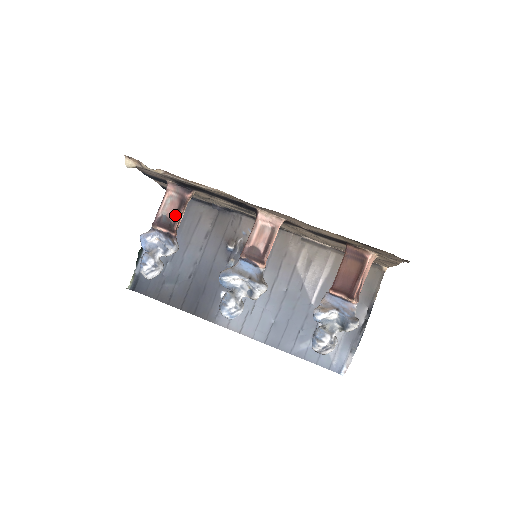
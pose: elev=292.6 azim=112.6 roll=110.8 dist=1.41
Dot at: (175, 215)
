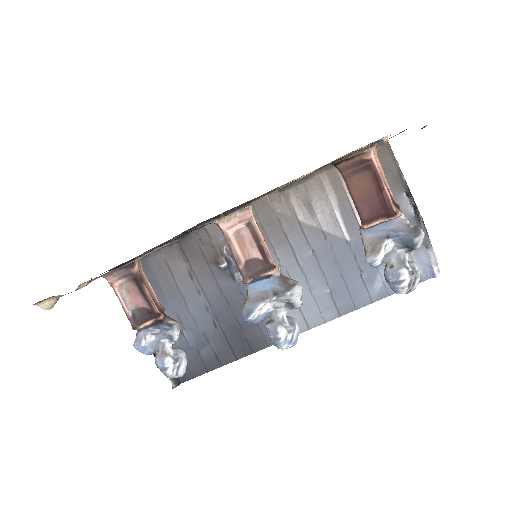
Dot at: (143, 299)
